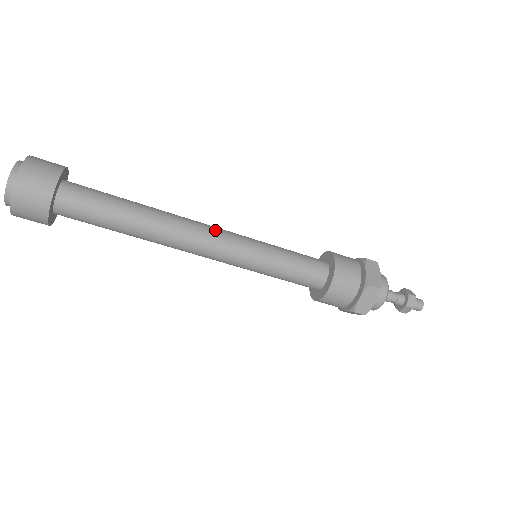
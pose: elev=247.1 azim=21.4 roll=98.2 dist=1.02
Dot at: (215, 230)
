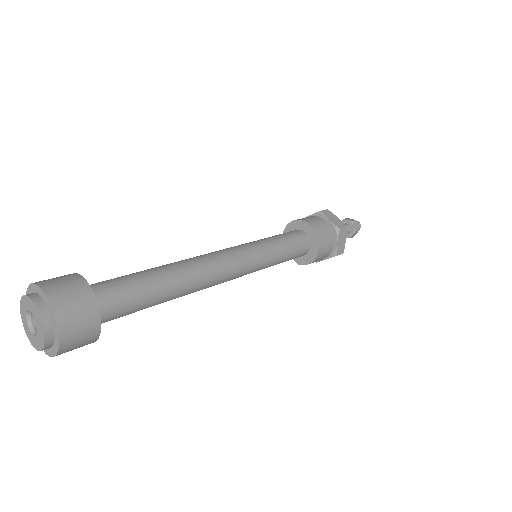
Dot at: occluded
